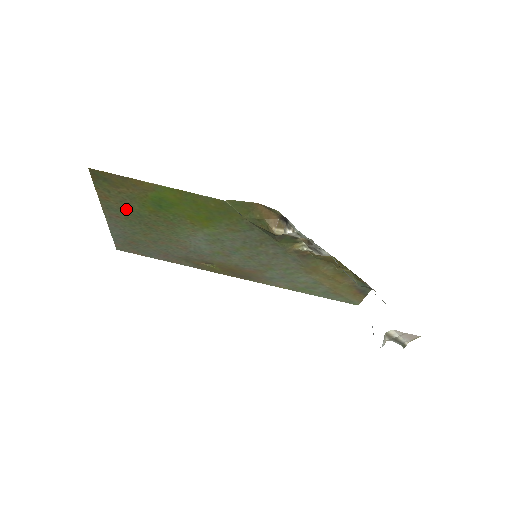
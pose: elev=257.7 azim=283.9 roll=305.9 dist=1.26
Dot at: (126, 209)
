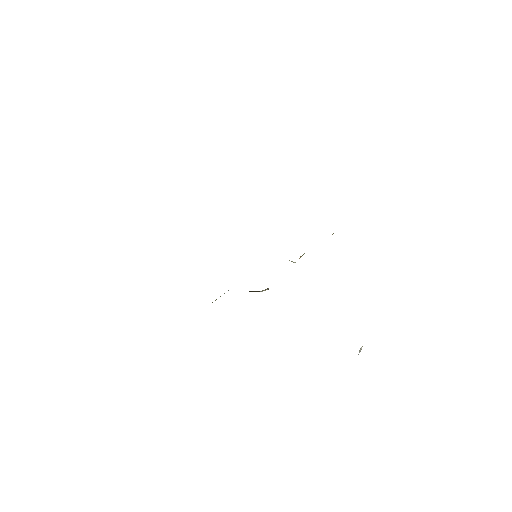
Dot at: occluded
